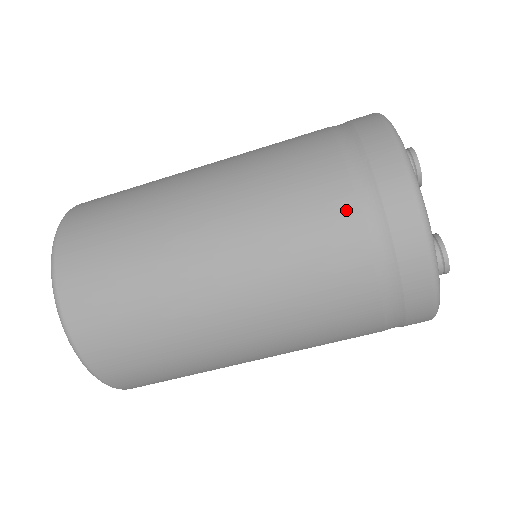
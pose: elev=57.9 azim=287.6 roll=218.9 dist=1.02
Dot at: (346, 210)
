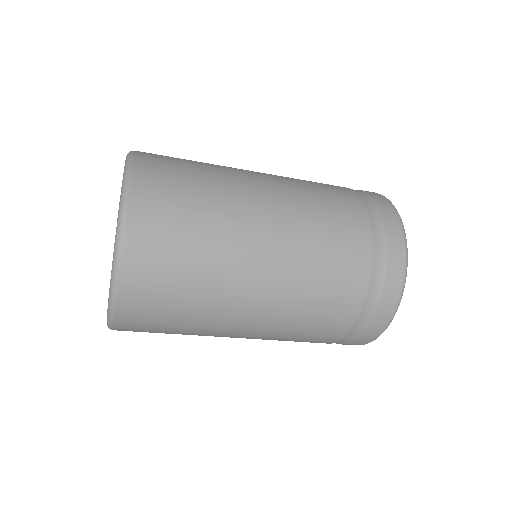
Dot at: (364, 271)
